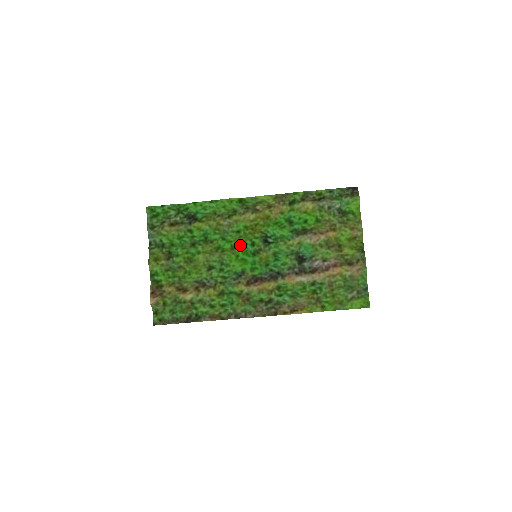
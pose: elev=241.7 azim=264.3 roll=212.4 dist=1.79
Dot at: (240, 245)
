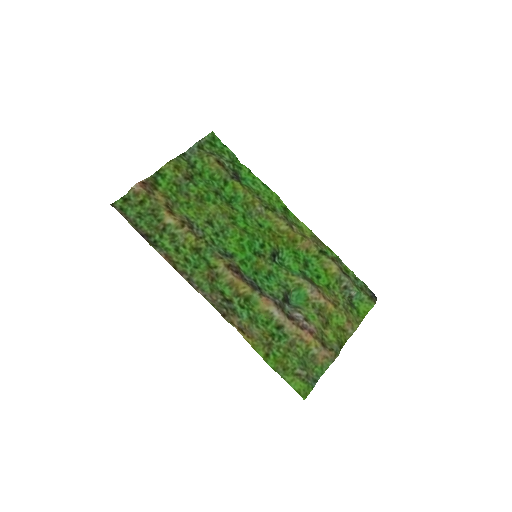
Dot at: (253, 235)
